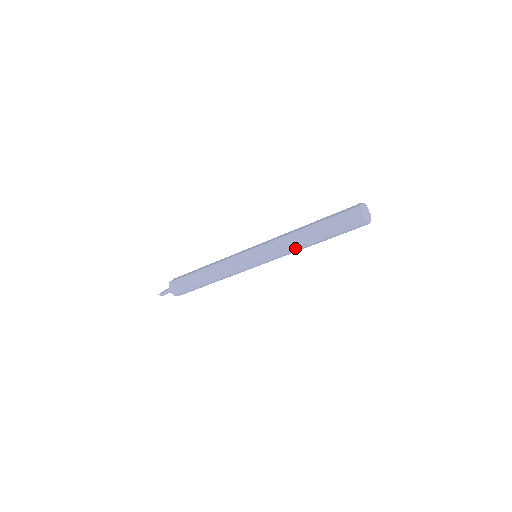
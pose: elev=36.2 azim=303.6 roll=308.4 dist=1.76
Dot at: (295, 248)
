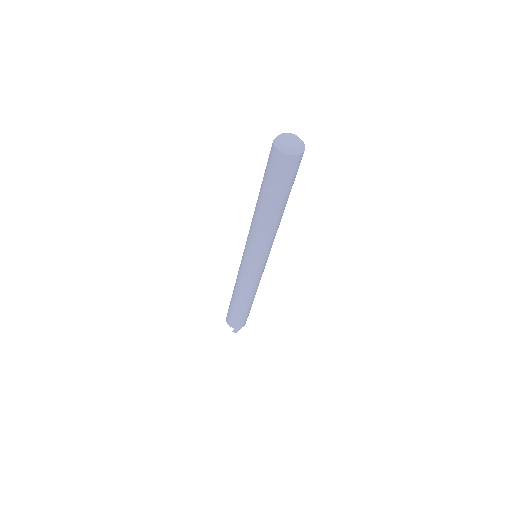
Dot at: (265, 229)
